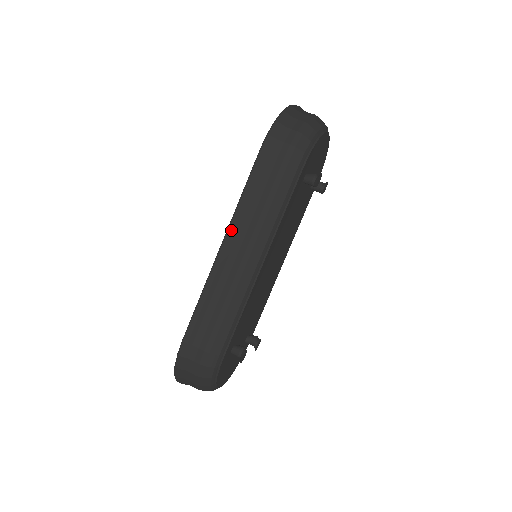
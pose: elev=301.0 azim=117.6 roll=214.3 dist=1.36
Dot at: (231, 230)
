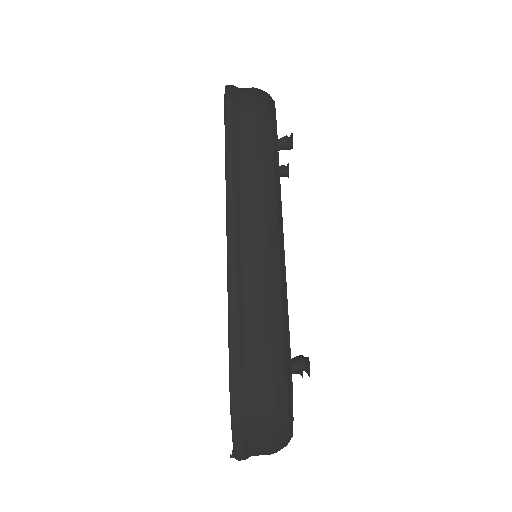
Dot at: (231, 205)
